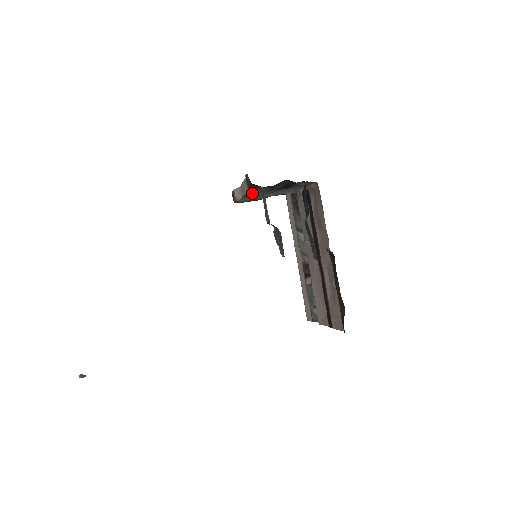
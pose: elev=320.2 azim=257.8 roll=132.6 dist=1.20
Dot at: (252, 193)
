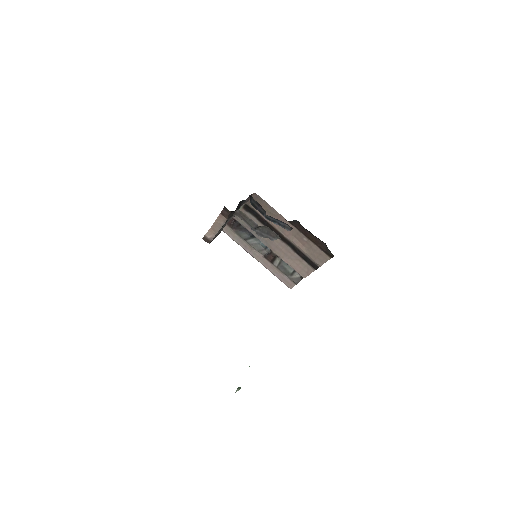
Dot at: occluded
